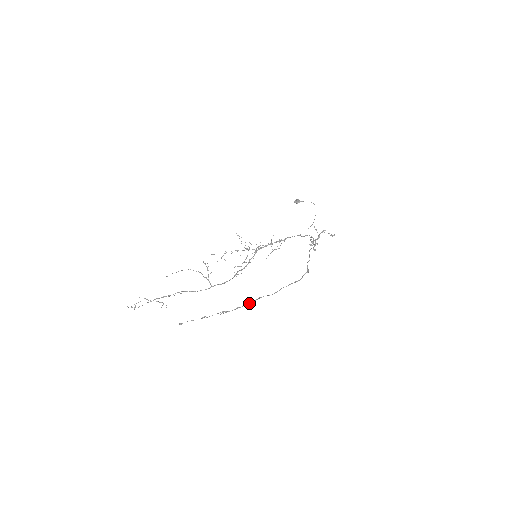
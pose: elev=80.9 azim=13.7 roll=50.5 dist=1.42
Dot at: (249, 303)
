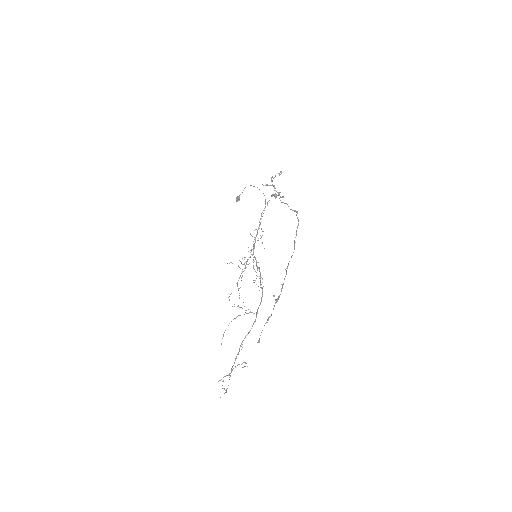
Dot at: (286, 274)
